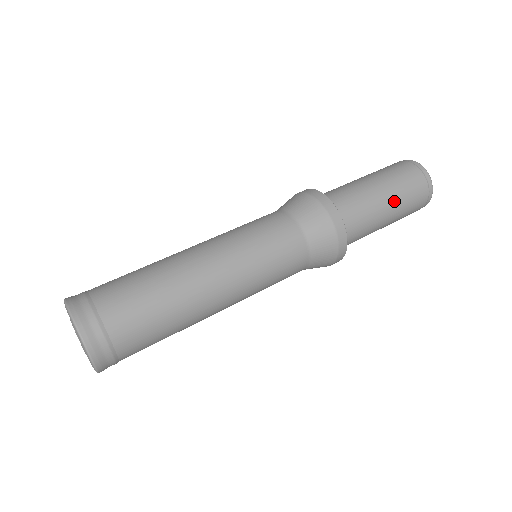
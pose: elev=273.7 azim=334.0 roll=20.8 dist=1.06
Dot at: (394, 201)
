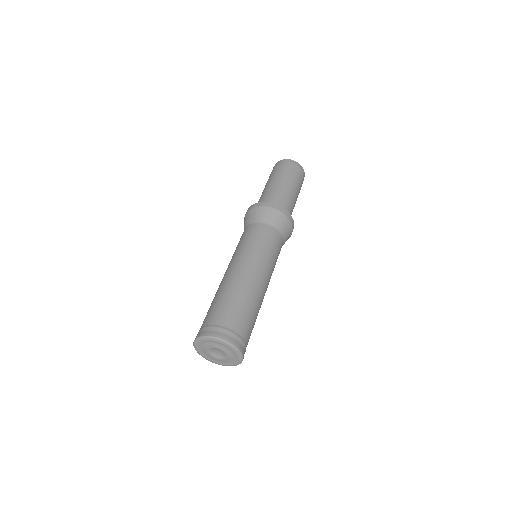
Dot at: (294, 185)
